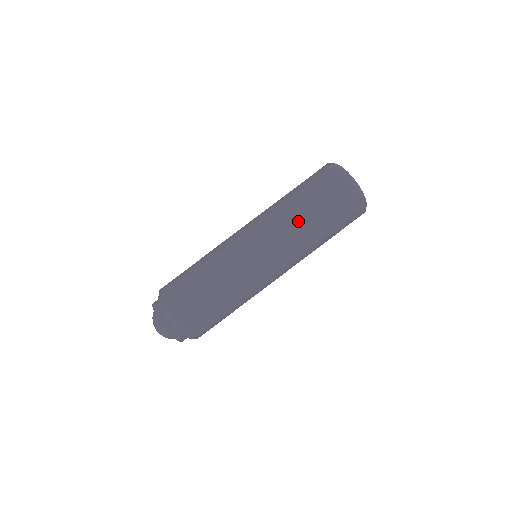
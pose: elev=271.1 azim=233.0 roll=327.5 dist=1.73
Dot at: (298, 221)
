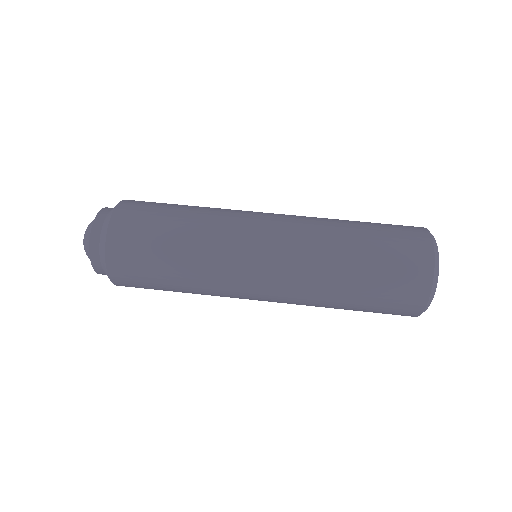
Dot at: (330, 283)
